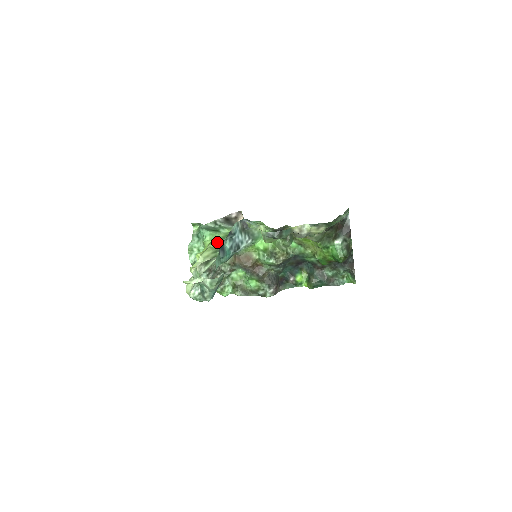
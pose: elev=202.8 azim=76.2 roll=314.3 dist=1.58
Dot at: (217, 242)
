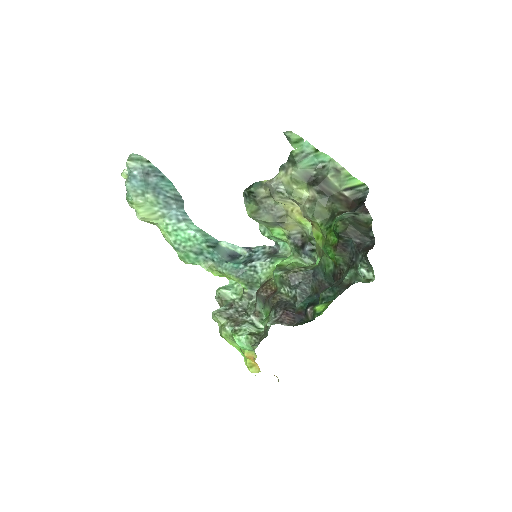
Dot at: occluded
